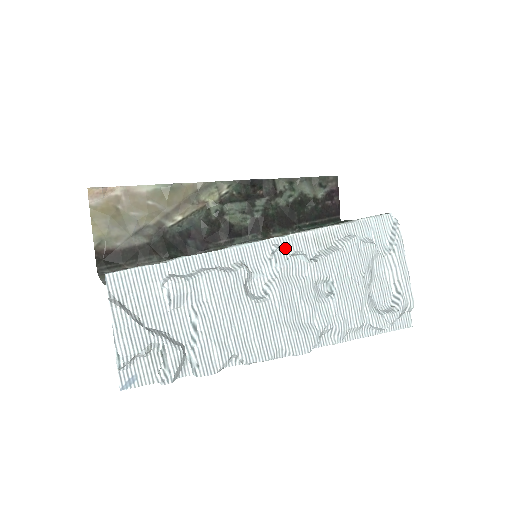
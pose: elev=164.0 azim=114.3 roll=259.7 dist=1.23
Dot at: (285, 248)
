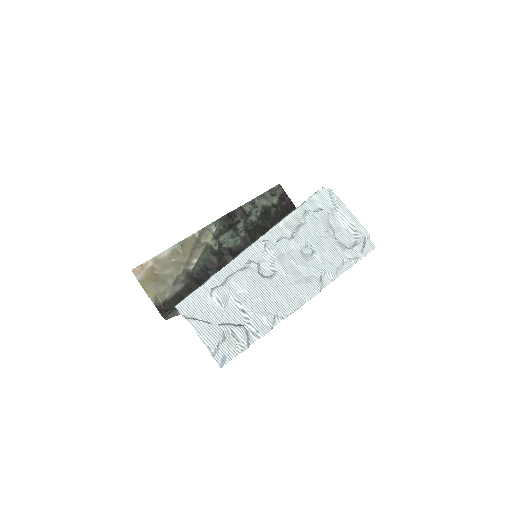
Dot at: (271, 240)
